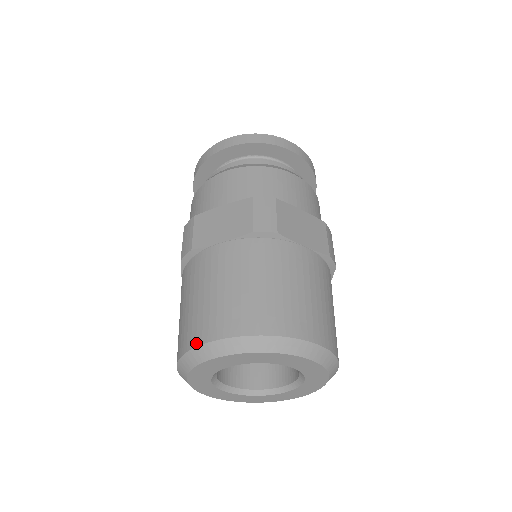
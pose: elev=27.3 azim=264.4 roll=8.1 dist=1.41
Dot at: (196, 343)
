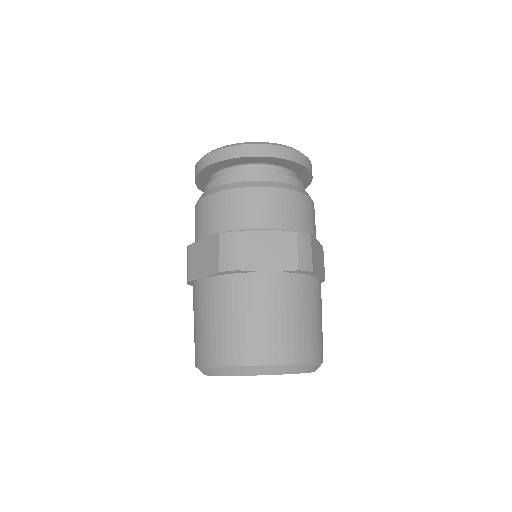
Dot at: (247, 363)
